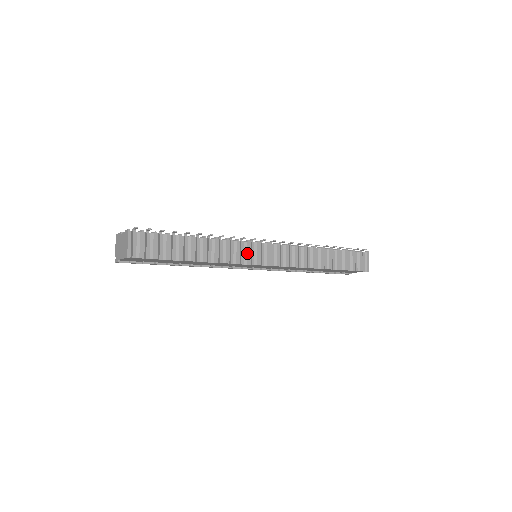
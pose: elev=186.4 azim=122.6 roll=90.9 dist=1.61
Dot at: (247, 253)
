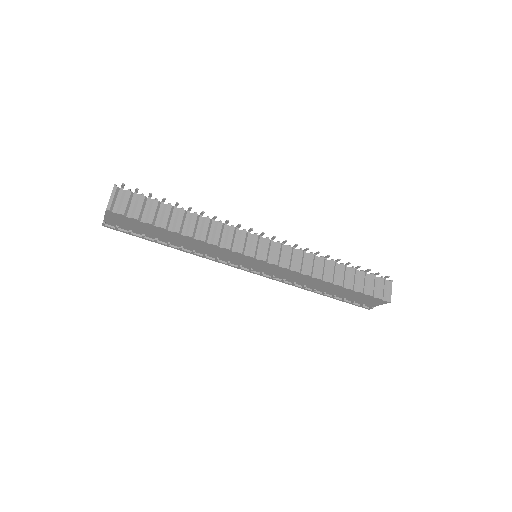
Dot at: (240, 241)
